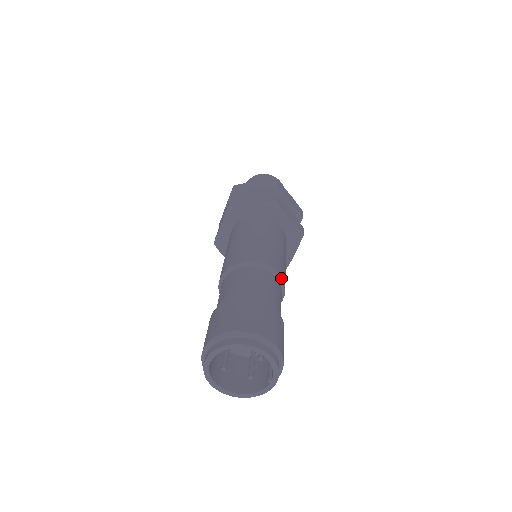
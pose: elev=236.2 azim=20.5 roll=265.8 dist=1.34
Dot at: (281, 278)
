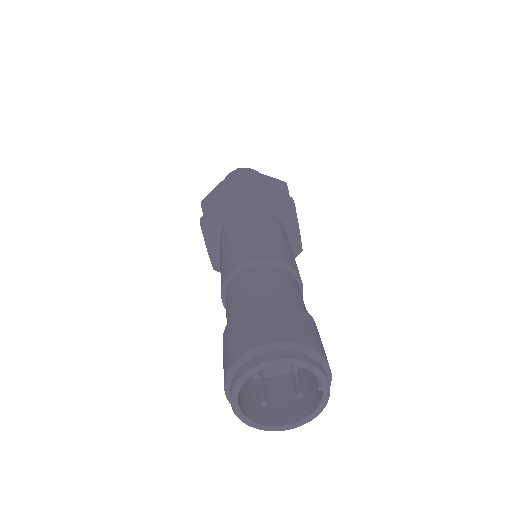
Dot at: (283, 263)
